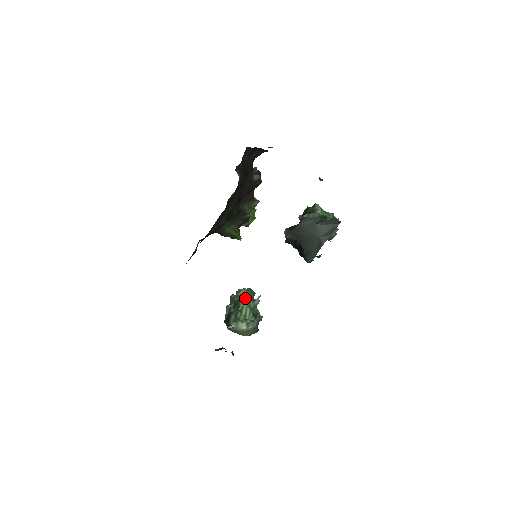
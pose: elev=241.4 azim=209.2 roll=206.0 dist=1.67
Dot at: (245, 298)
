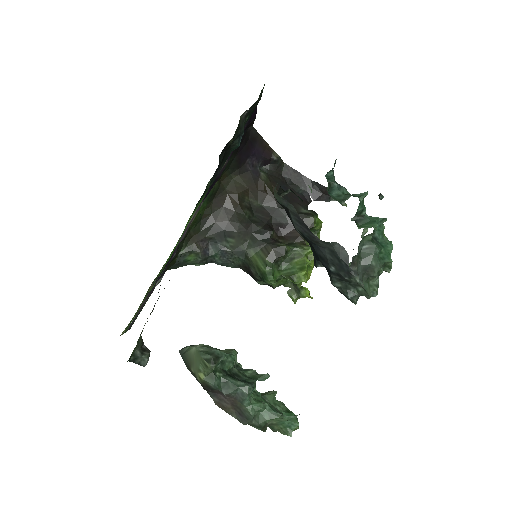
Dot at: (267, 400)
